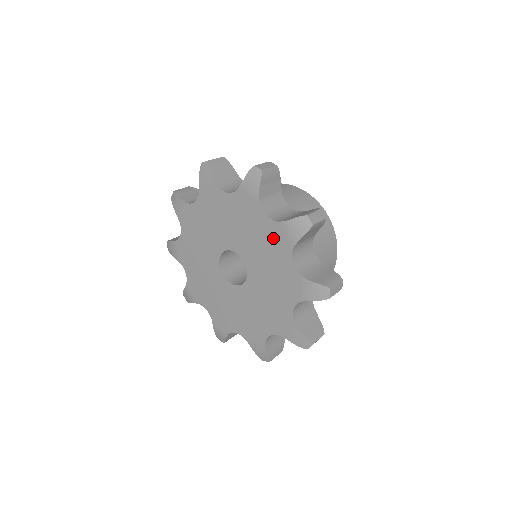
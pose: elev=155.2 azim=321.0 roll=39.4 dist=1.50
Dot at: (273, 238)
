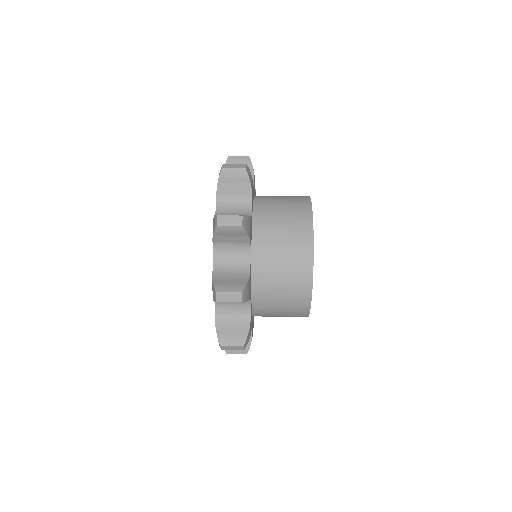
Dot at: occluded
